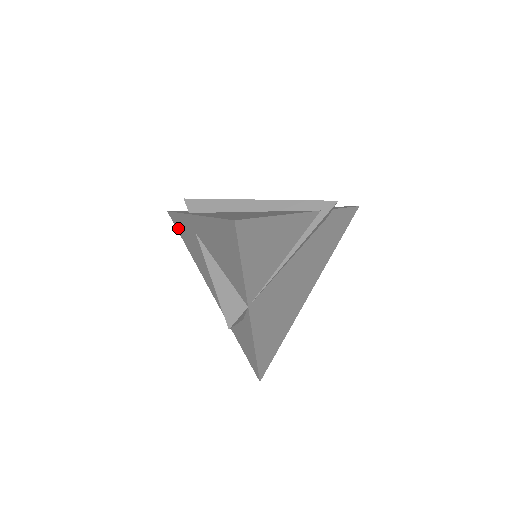
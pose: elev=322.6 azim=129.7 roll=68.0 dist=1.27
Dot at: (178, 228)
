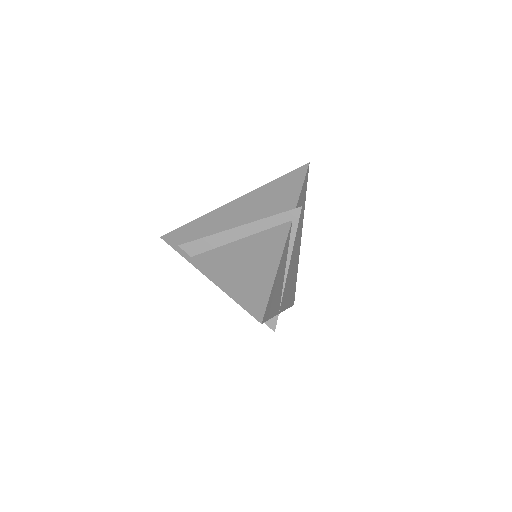
Dot at: occluded
